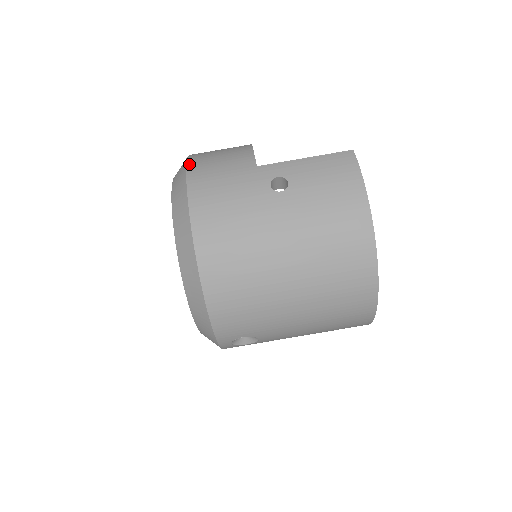
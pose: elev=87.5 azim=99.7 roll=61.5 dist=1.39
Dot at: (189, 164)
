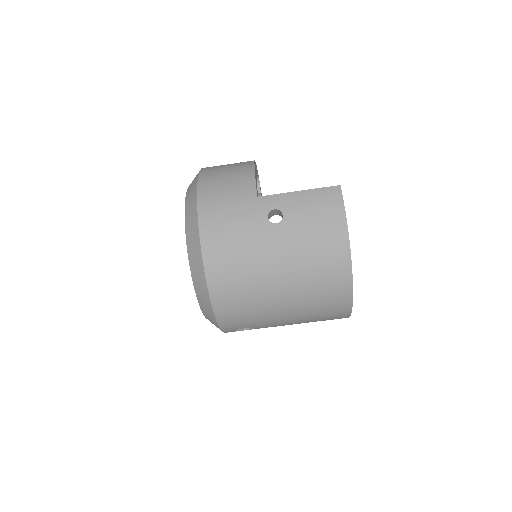
Dot at: (199, 189)
